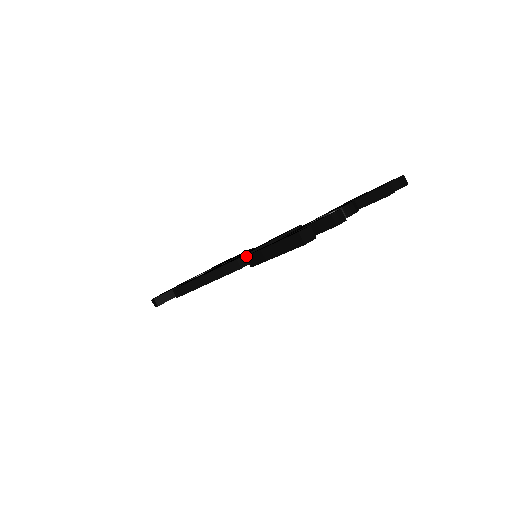
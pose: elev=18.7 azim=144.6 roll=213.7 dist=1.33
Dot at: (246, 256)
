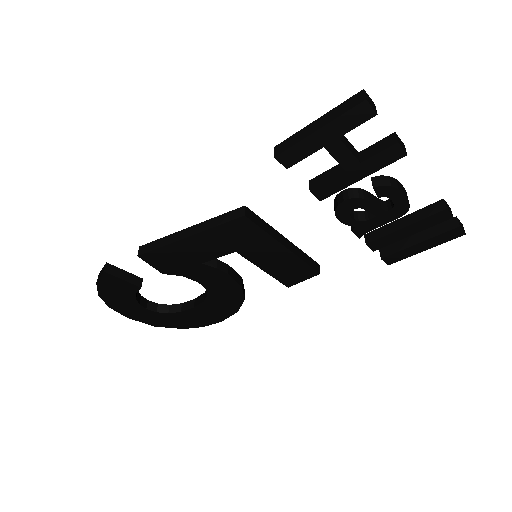
Dot at: (275, 146)
